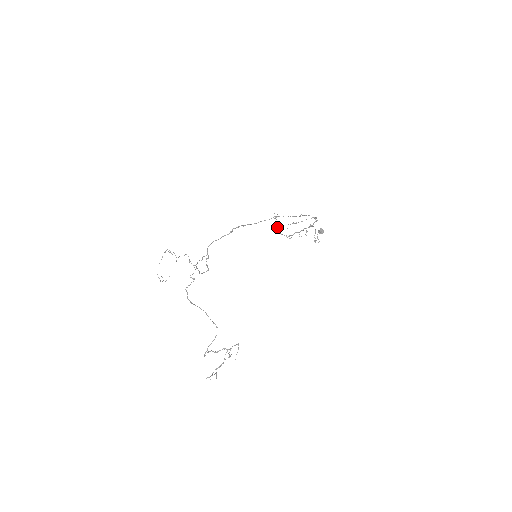
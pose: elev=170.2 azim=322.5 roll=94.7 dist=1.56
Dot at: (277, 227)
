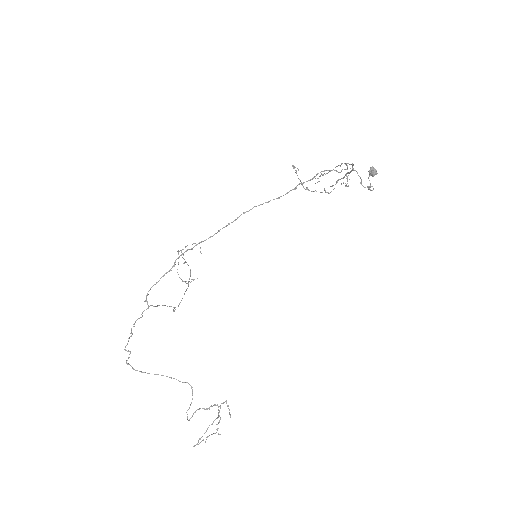
Dot at: (302, 185)
